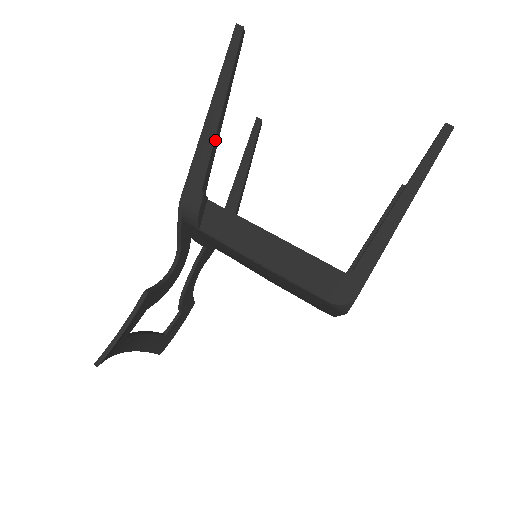
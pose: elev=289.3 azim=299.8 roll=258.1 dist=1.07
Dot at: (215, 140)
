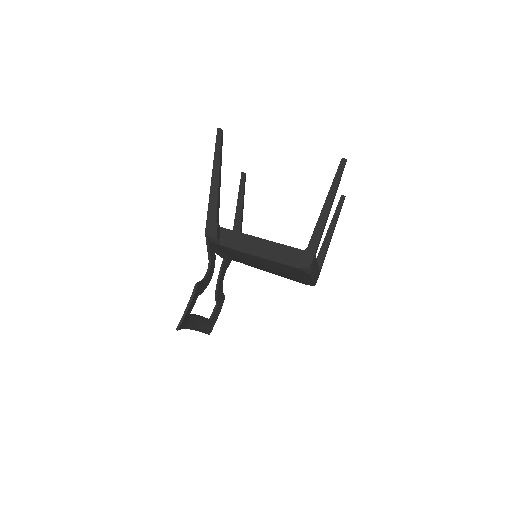
Dot at: (218, 193)
